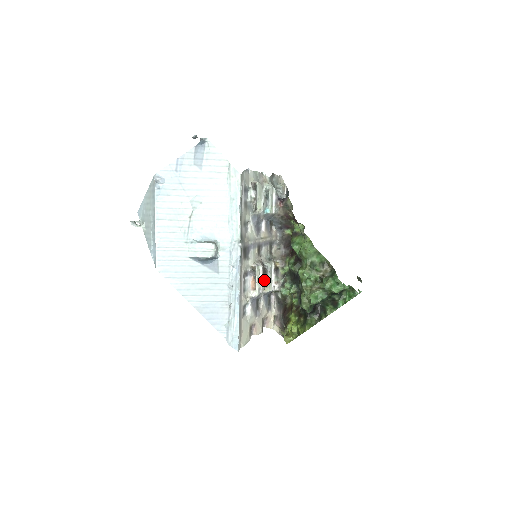
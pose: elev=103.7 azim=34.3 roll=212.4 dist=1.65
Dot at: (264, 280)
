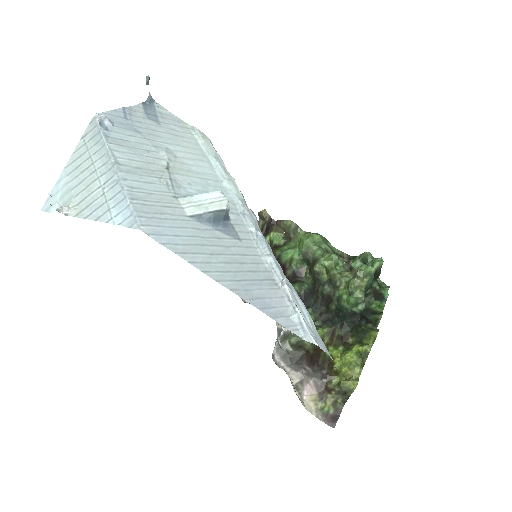
Dot at: occluded
